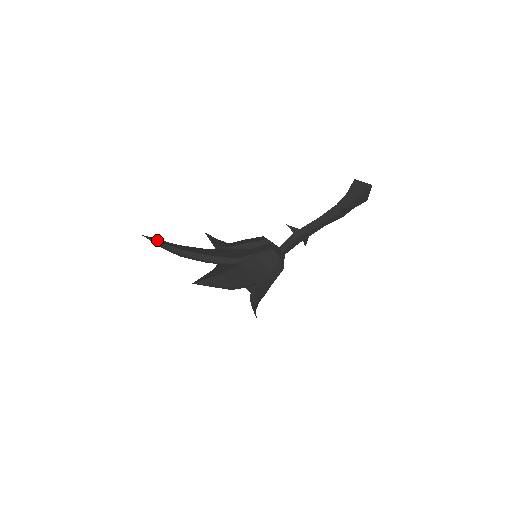
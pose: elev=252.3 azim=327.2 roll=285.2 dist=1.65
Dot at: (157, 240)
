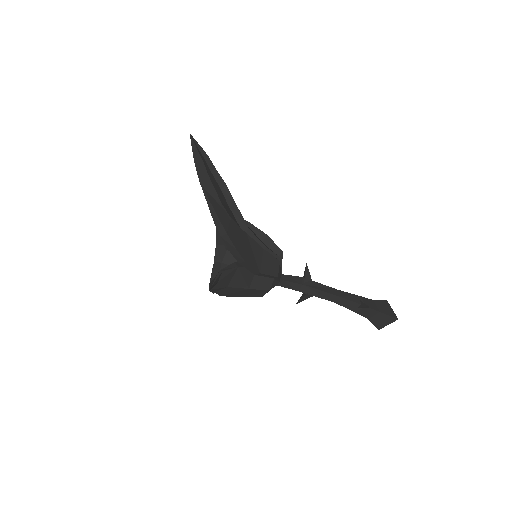
Dot at: (200, 146)
